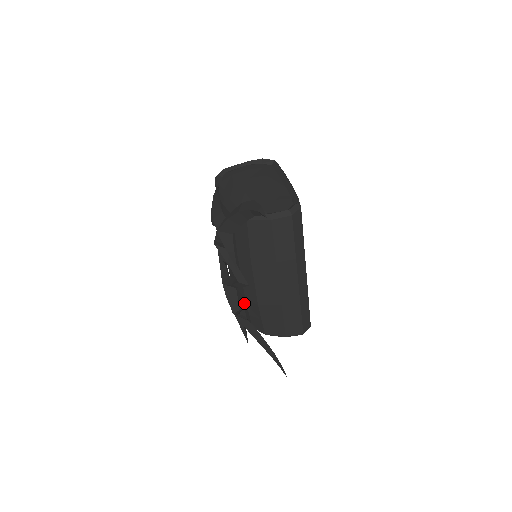
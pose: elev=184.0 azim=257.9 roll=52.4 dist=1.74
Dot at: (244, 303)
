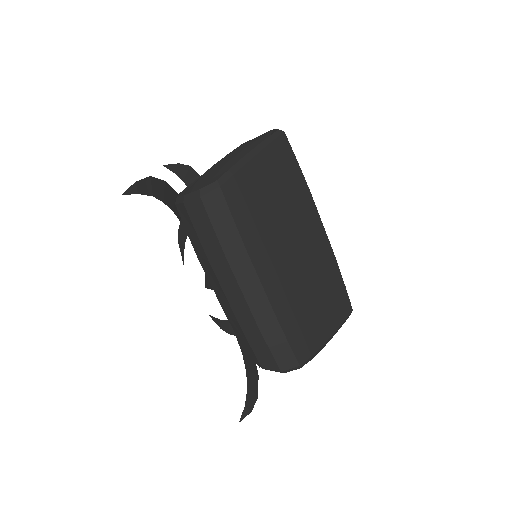
Dot at: occluded
